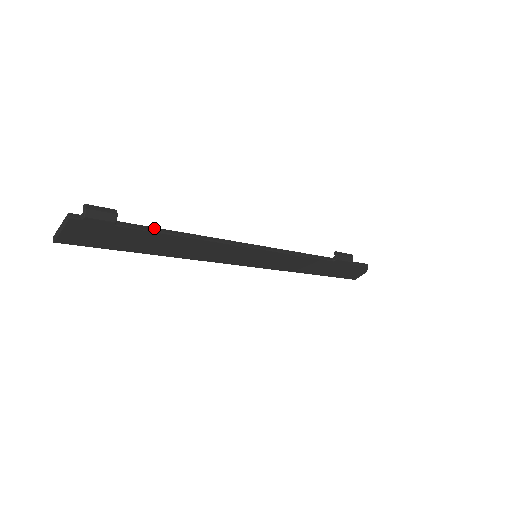
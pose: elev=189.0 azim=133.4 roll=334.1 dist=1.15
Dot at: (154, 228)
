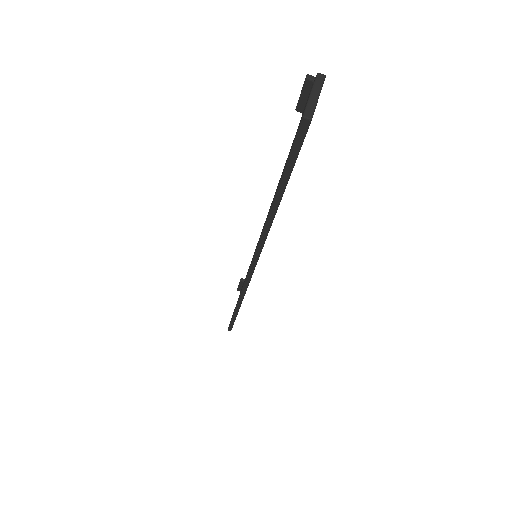
Dot at: occluded
